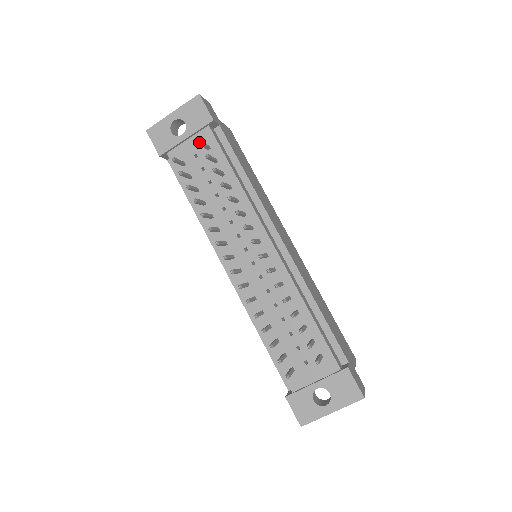
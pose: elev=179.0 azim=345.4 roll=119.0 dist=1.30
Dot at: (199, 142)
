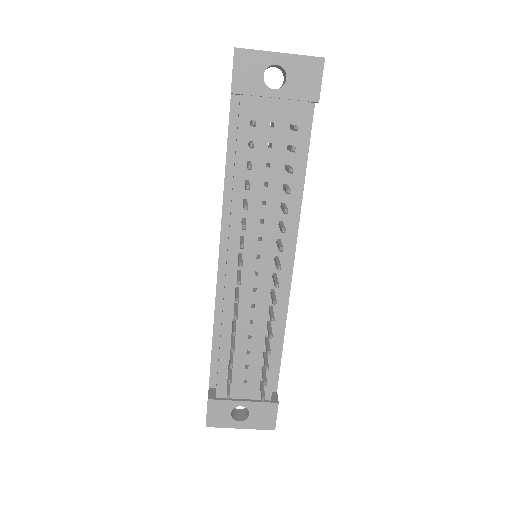
Dot at: (296, 129)
